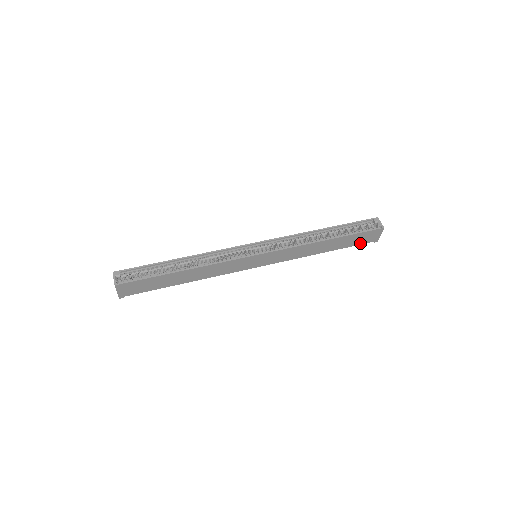
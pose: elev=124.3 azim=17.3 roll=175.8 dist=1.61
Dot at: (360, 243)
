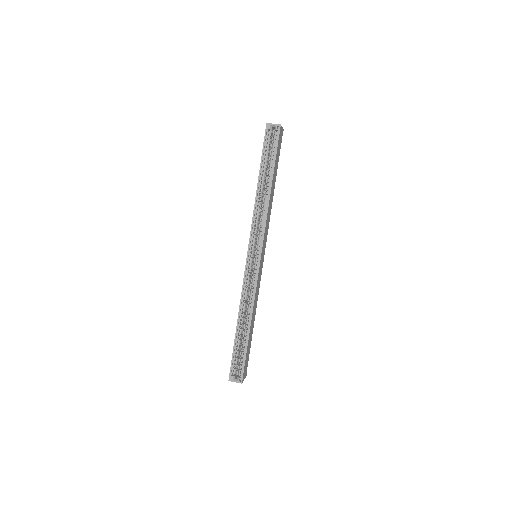
Dot at: occluded
